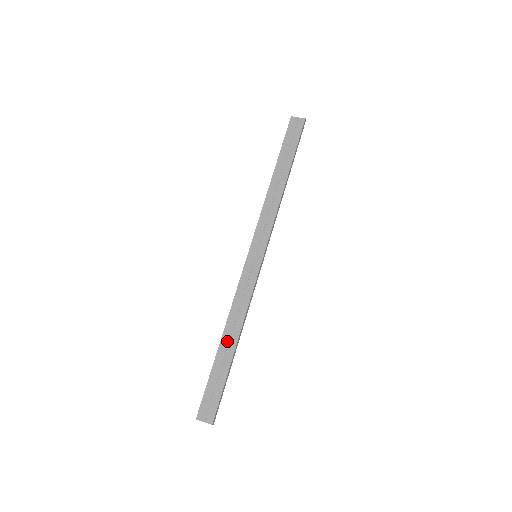
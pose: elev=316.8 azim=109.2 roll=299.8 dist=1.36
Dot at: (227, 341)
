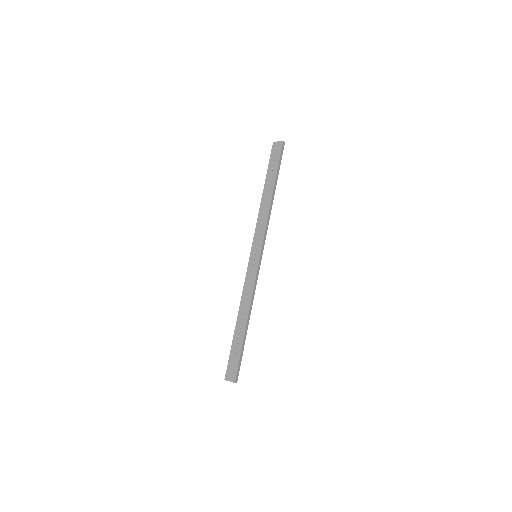
Dot at: (240, 322)
